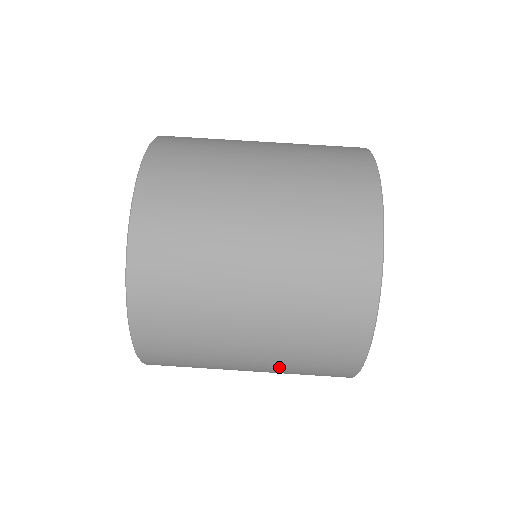
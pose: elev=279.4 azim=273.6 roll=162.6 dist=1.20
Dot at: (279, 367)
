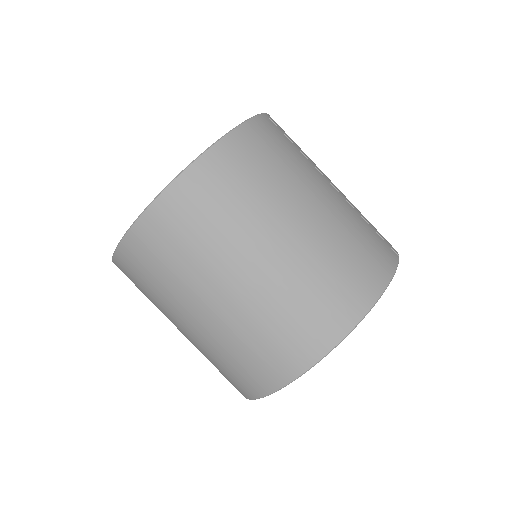
Dot at: (198, 349)
